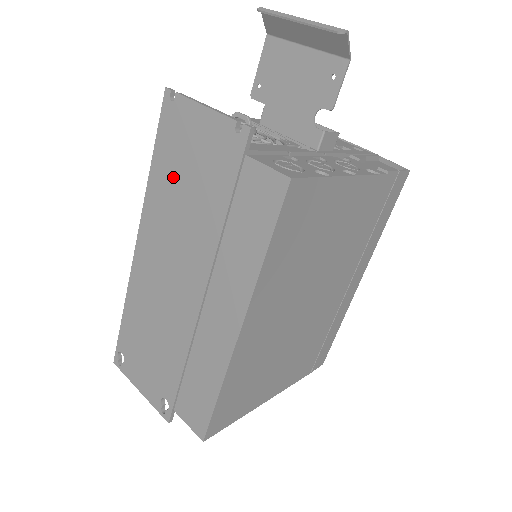
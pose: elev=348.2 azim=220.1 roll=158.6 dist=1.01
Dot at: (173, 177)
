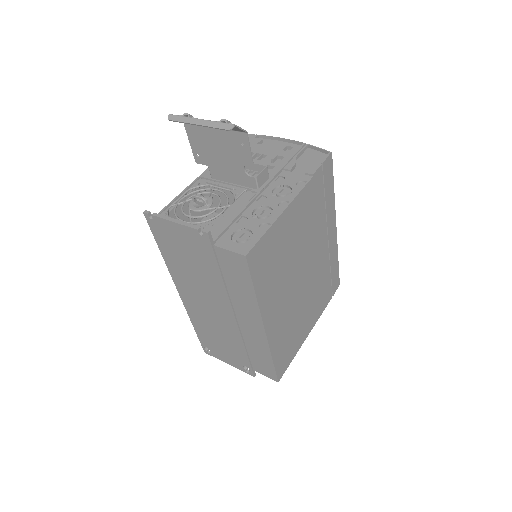
Dot at: (178, 259)
